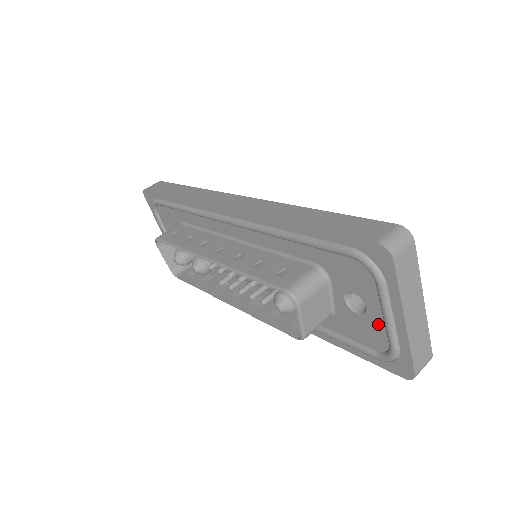
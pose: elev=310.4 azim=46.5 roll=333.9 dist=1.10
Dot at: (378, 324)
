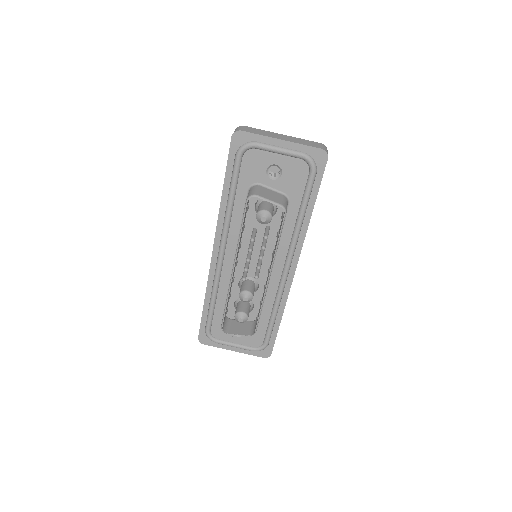
Dot at: (287, 161)
